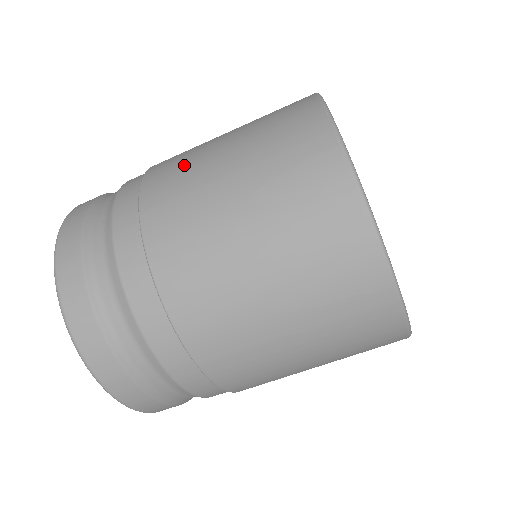
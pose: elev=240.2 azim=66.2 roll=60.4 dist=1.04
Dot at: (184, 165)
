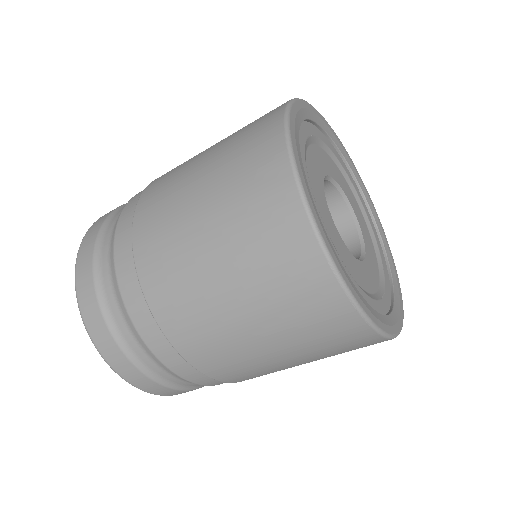
Dot at: (192, 305)
